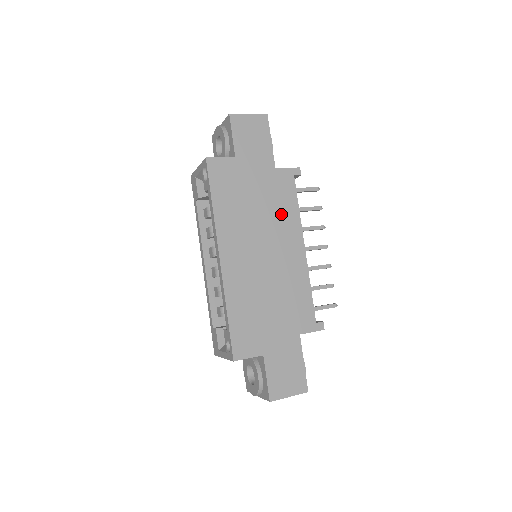
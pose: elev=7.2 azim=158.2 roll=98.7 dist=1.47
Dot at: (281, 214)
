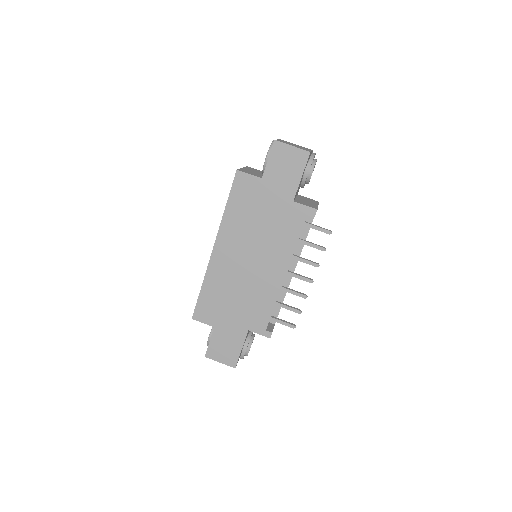
Dot at: (279, 239)
